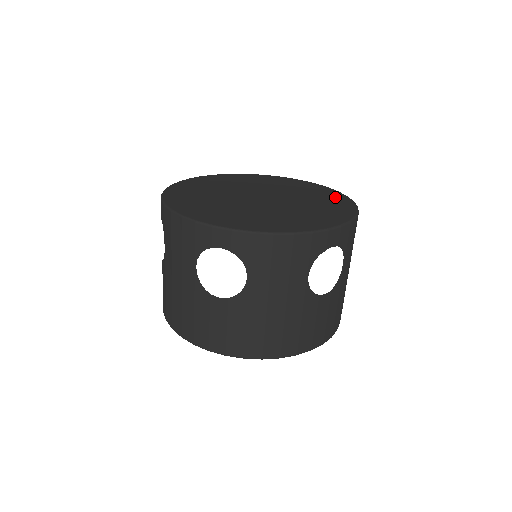
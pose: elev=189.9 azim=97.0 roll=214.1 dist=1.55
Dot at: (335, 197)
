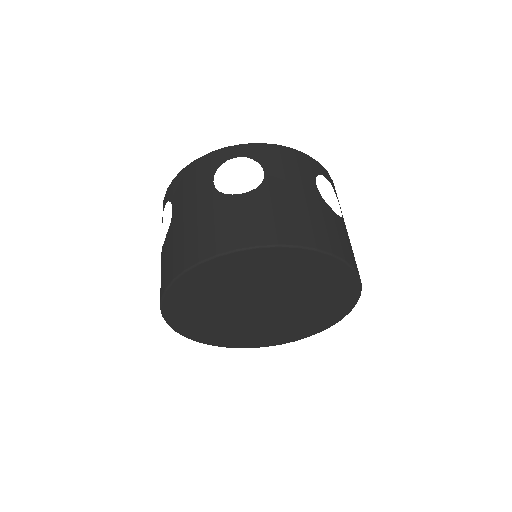
Dot at: occluded
